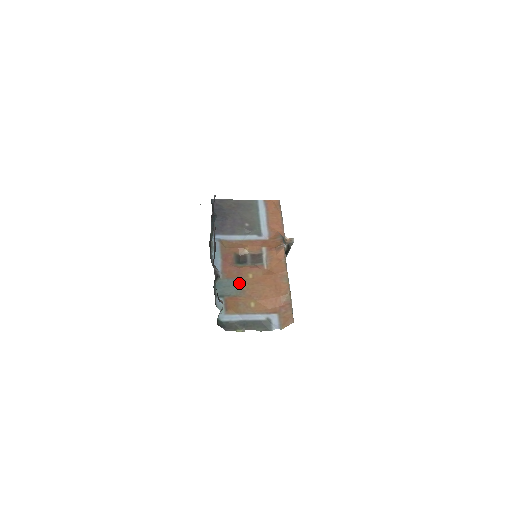
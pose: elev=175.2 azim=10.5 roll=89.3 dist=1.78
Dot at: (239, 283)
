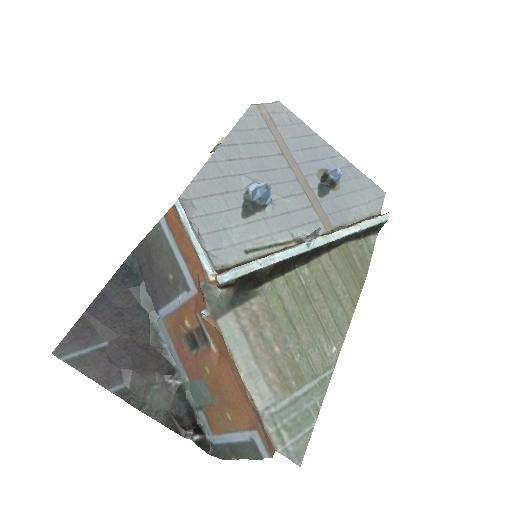
Dot at: (204, 384)
